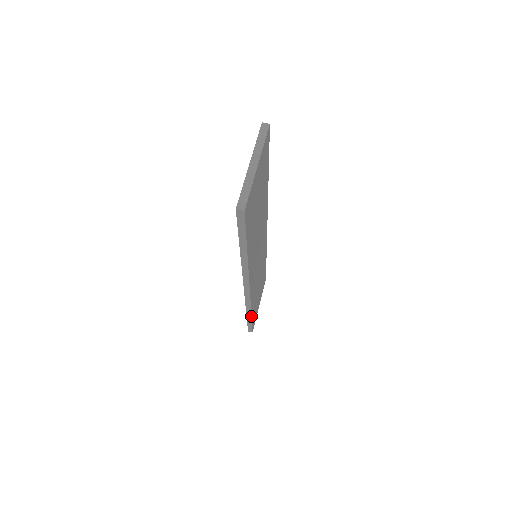
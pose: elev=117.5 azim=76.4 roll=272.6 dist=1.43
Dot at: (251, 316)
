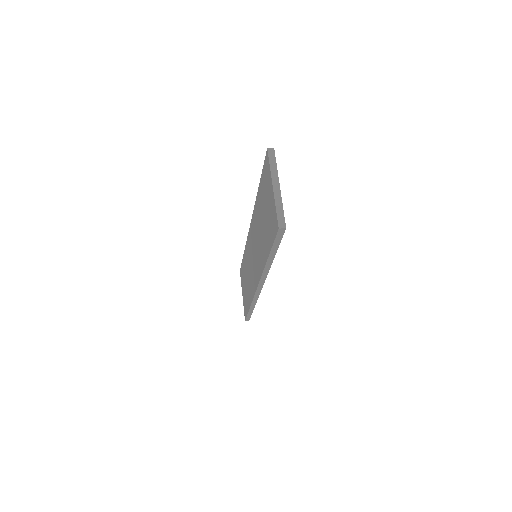
Dot at: (254, 307)
